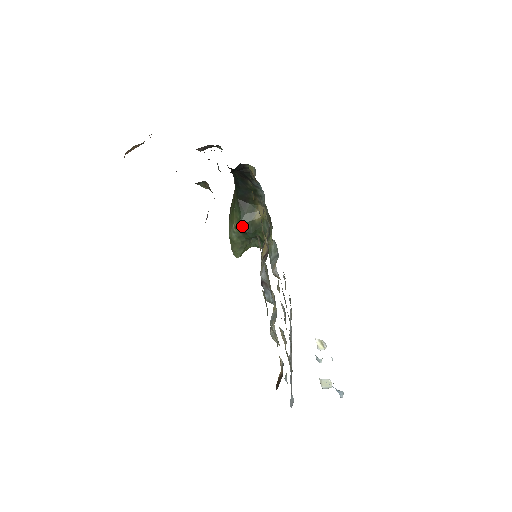
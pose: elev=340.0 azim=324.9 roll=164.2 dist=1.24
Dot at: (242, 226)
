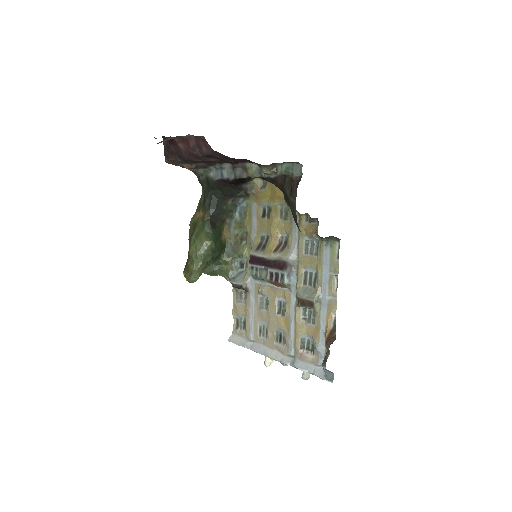
Dot at: (214, 243)
